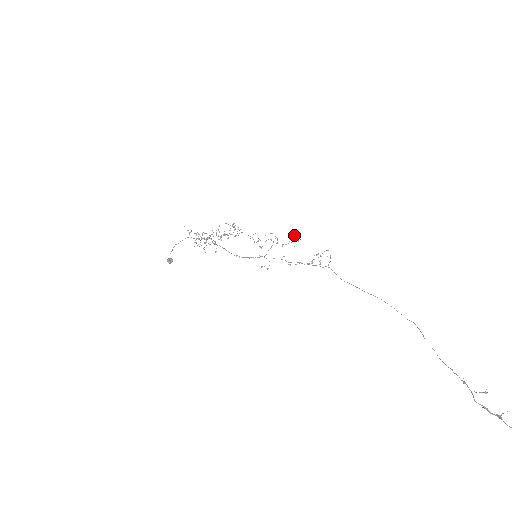
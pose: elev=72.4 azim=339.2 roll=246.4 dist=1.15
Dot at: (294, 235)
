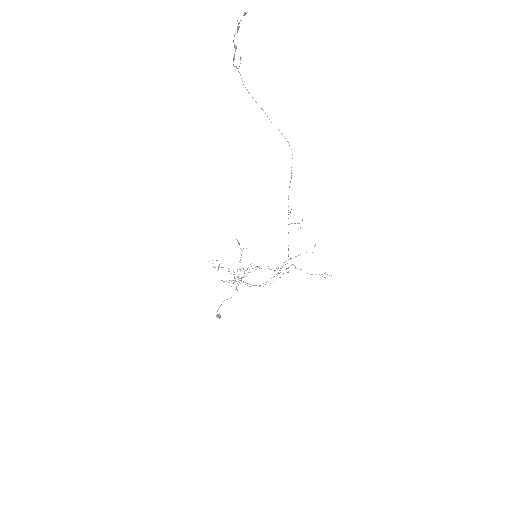
Dot at: (325, 274)
